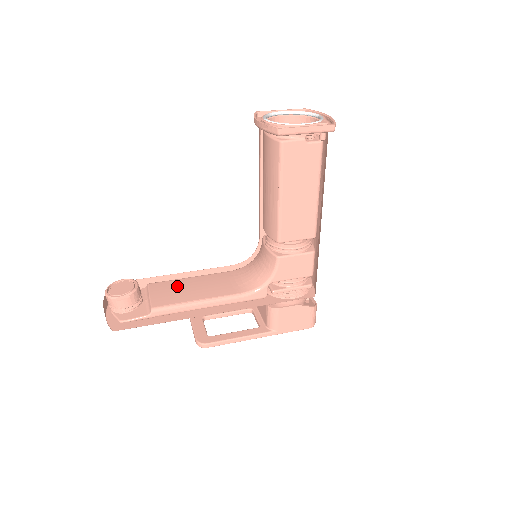
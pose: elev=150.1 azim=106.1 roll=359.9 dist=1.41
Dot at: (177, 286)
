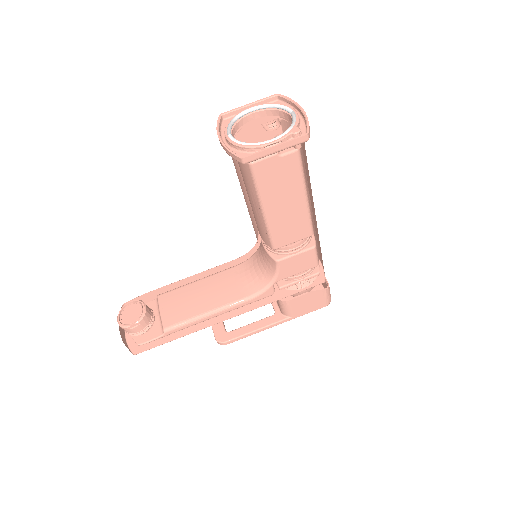
Dot at: (185, 296)
